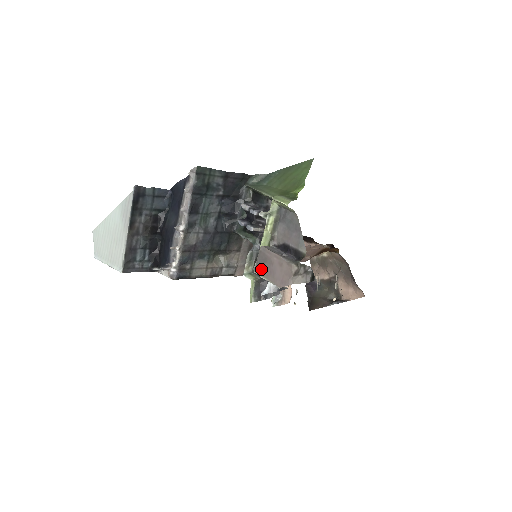
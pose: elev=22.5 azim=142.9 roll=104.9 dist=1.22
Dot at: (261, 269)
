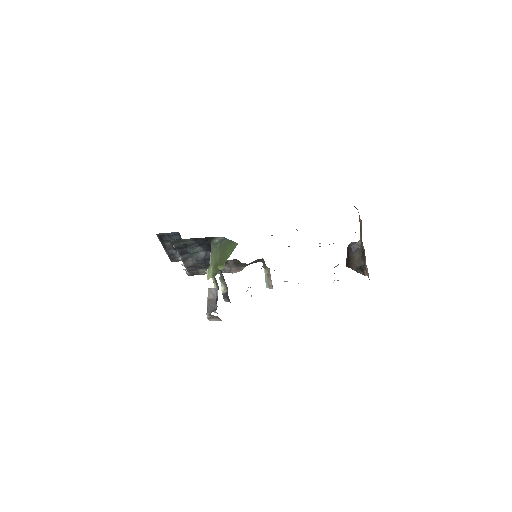
Dot at: occluded
